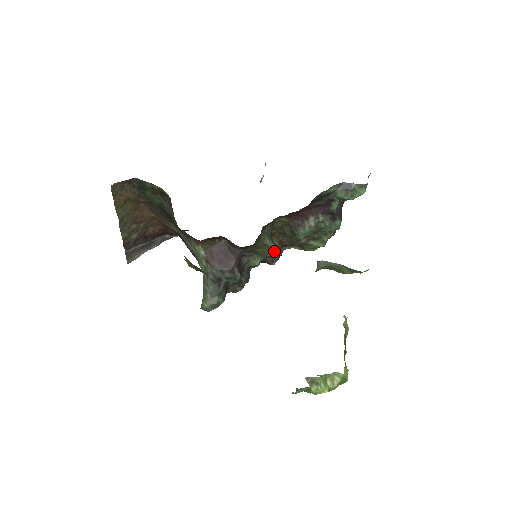
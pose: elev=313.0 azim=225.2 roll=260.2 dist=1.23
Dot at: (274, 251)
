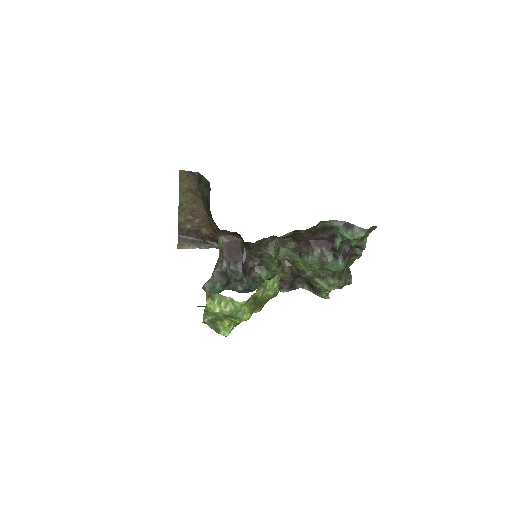
Dot at: (281, 271)
